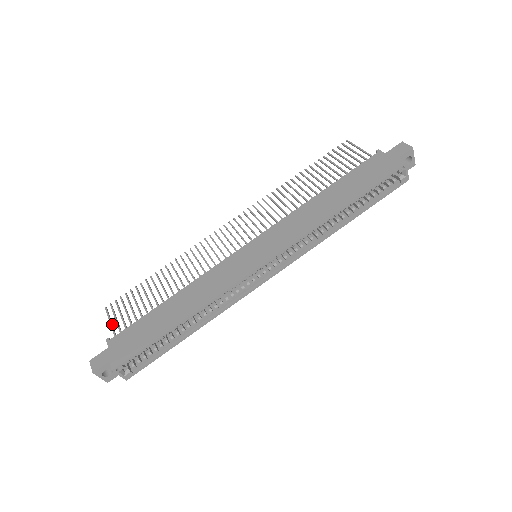
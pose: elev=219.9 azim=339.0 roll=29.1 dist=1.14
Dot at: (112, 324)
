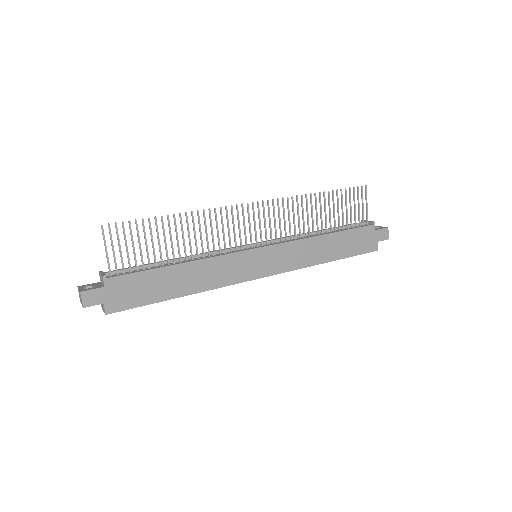
Dot at: occluded
